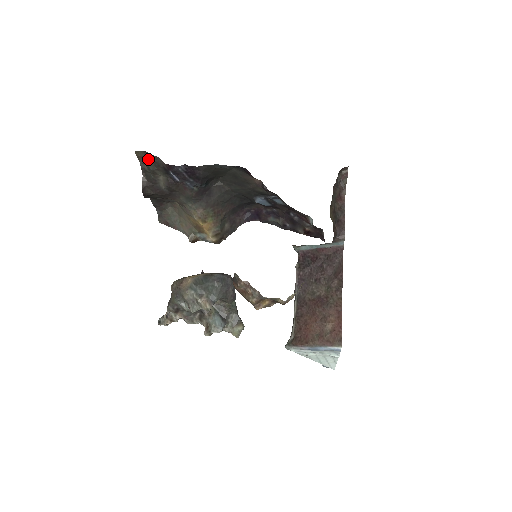
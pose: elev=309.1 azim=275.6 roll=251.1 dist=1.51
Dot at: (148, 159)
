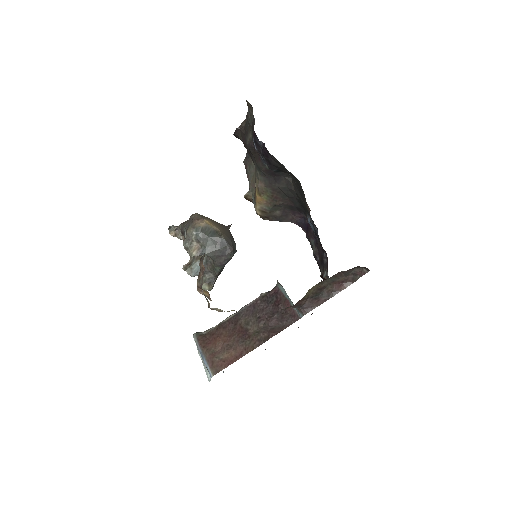
Dot at: occluded
